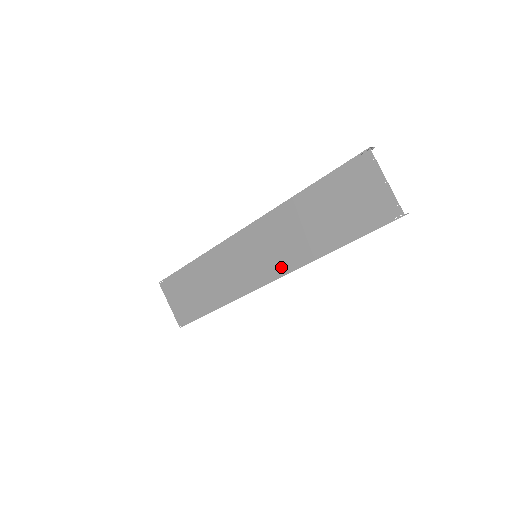
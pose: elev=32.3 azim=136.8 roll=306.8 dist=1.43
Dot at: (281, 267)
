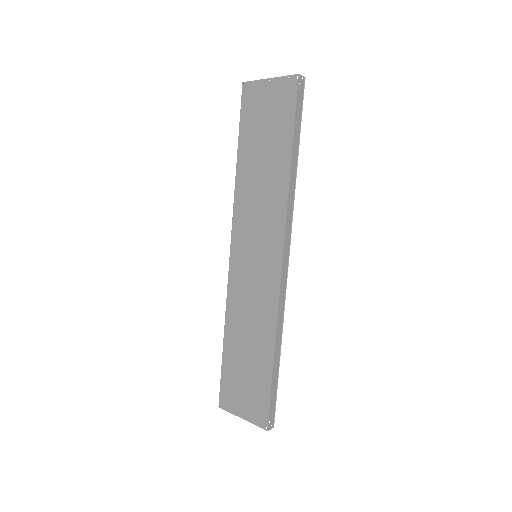
Dot at: (276, 233)
